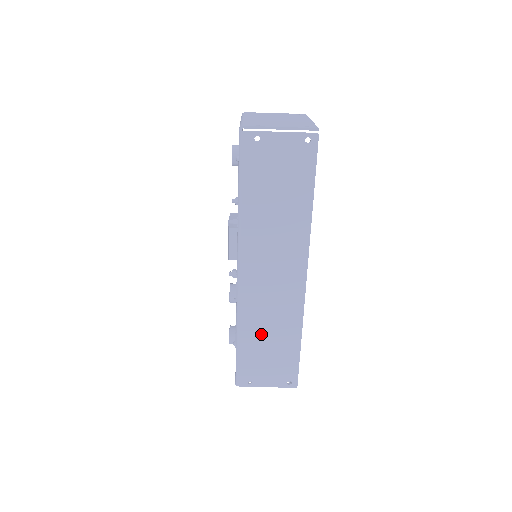
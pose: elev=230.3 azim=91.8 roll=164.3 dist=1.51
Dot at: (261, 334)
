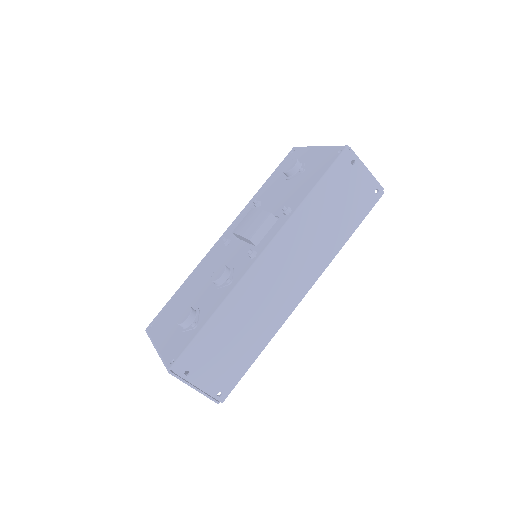
Dot at: (236, 325)
